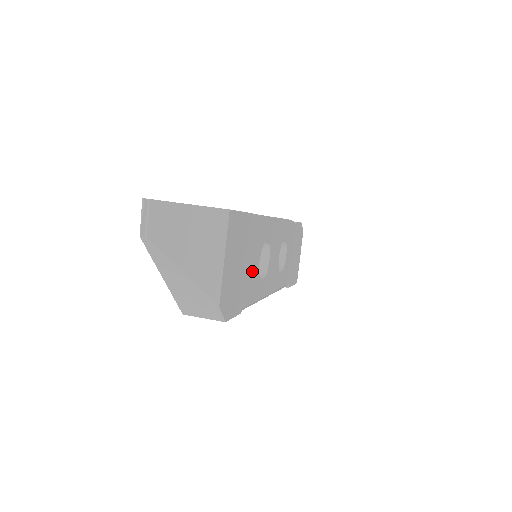
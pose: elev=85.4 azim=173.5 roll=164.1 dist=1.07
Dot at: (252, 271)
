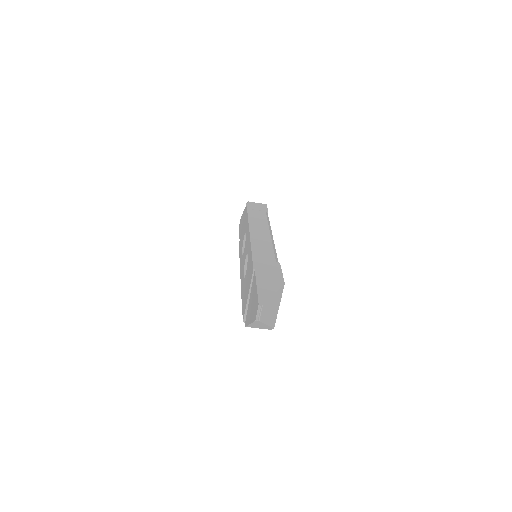
Dot at: occluded
